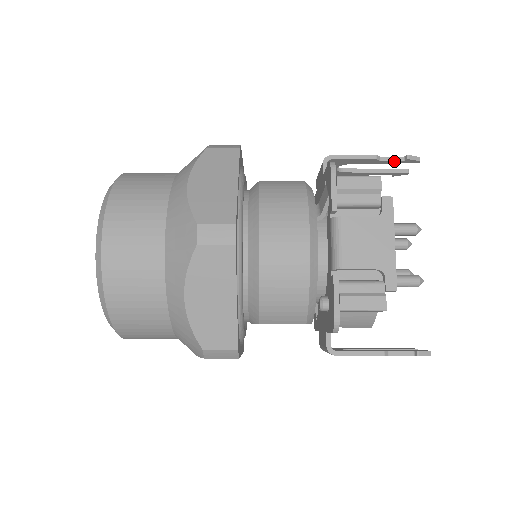
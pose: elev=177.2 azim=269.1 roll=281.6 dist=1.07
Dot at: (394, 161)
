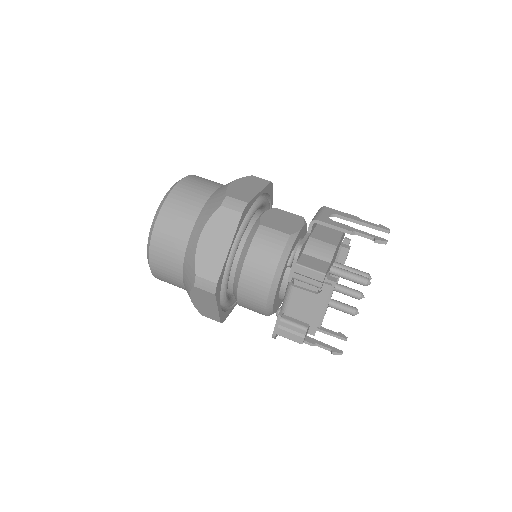
Dot at: (366, 237)
